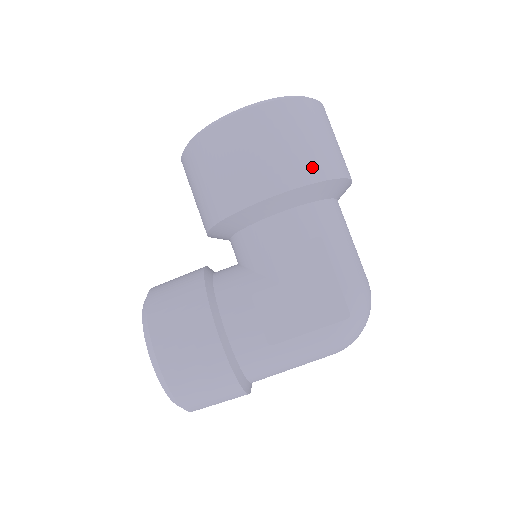
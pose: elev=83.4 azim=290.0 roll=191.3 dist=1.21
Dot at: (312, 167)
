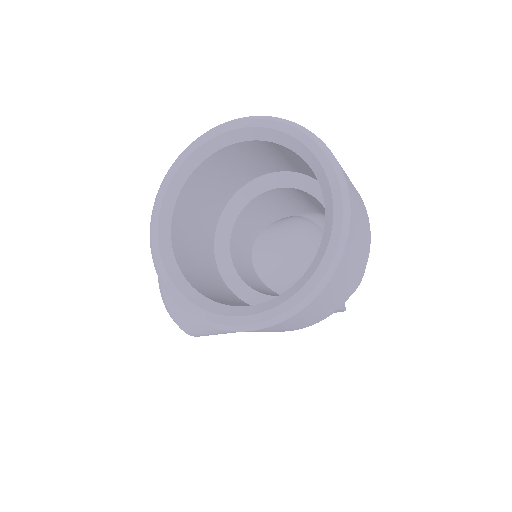
Dot at: (328, 313)
